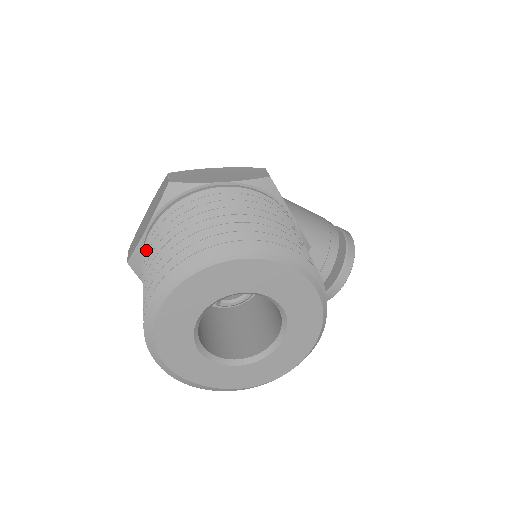
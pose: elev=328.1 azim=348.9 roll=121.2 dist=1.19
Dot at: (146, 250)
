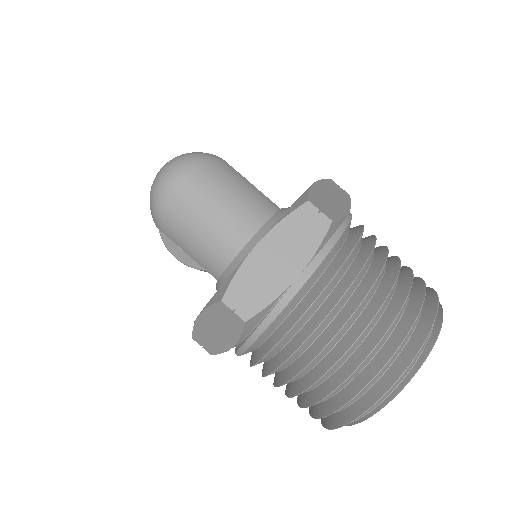
Dot at: (309, 309)
